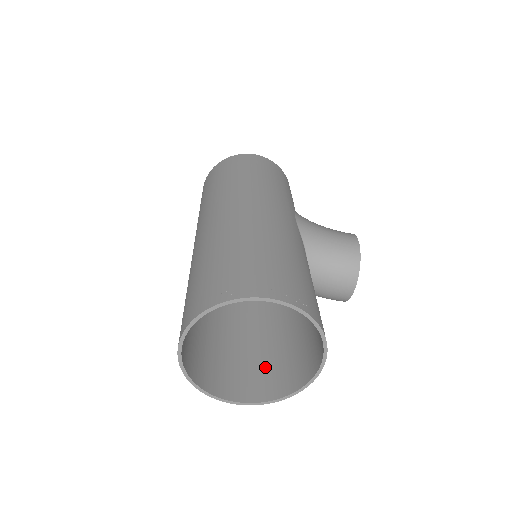
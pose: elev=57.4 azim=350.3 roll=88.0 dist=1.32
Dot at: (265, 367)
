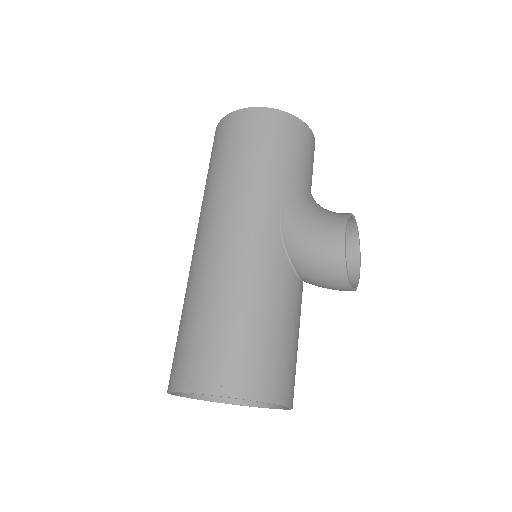
Dot at: occluded
